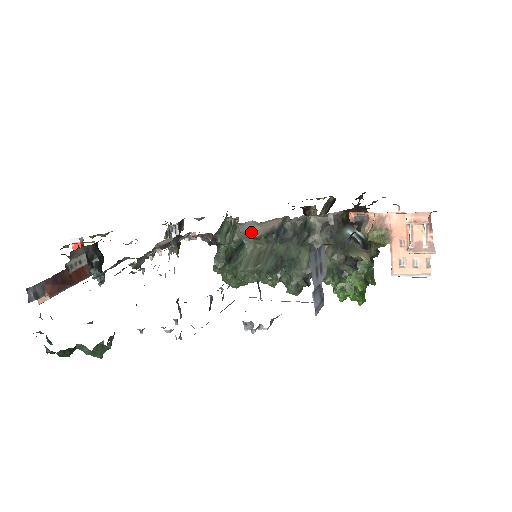
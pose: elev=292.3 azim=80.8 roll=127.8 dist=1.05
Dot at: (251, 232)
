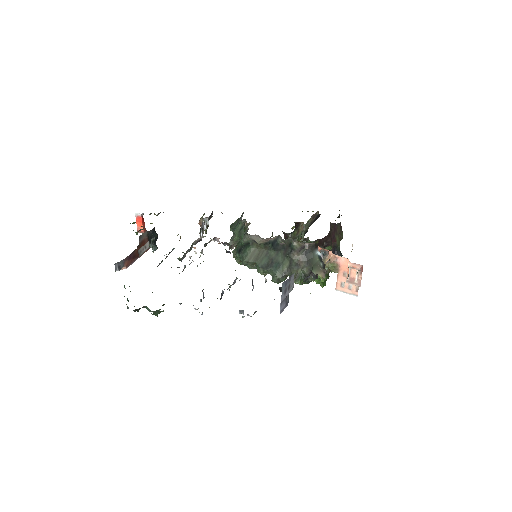
Dot at: (255, 240)
